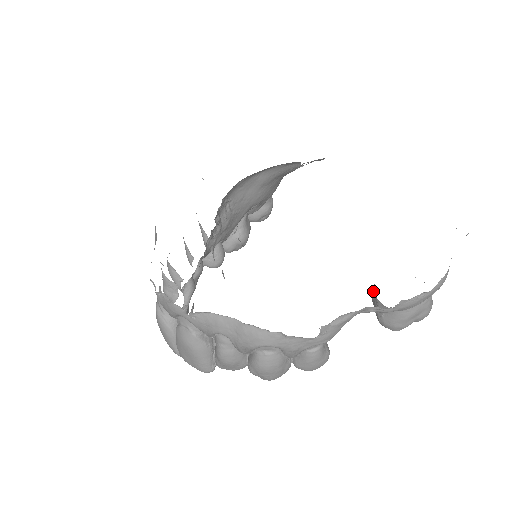
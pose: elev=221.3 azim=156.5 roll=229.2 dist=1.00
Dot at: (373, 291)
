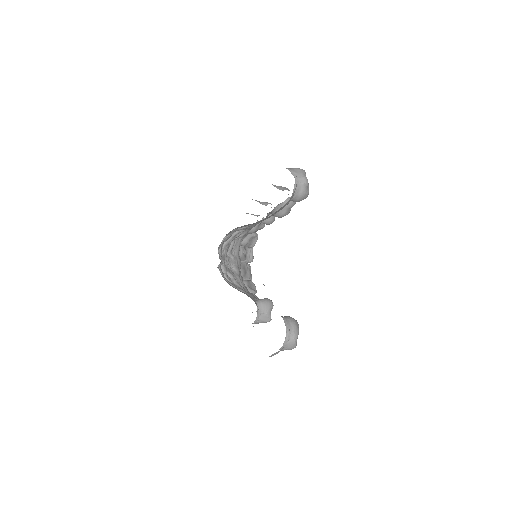
Dot at: occluded
